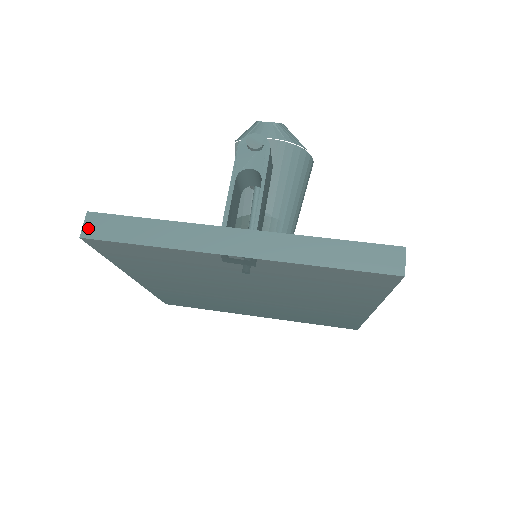
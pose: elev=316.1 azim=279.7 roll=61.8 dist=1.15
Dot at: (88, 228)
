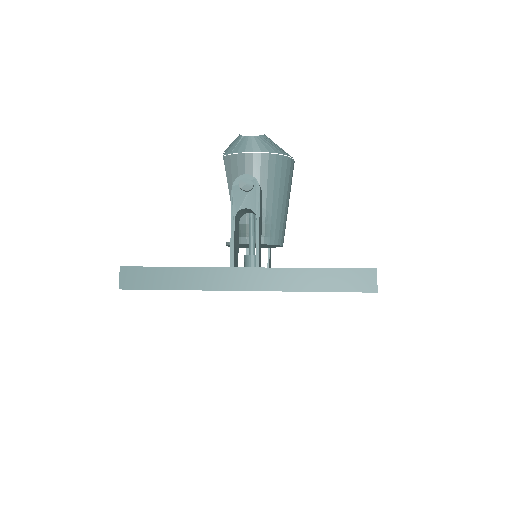
Dot at: (124, 281)
